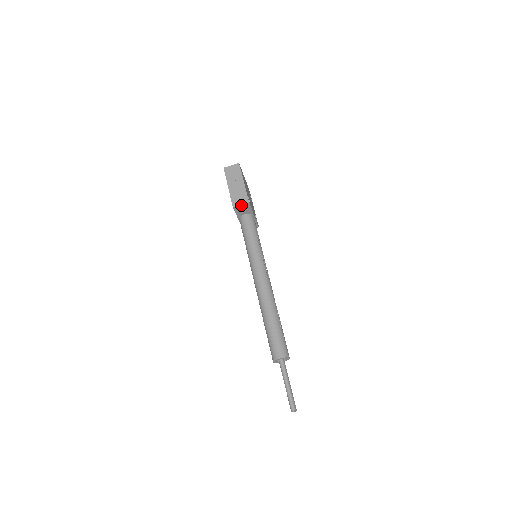
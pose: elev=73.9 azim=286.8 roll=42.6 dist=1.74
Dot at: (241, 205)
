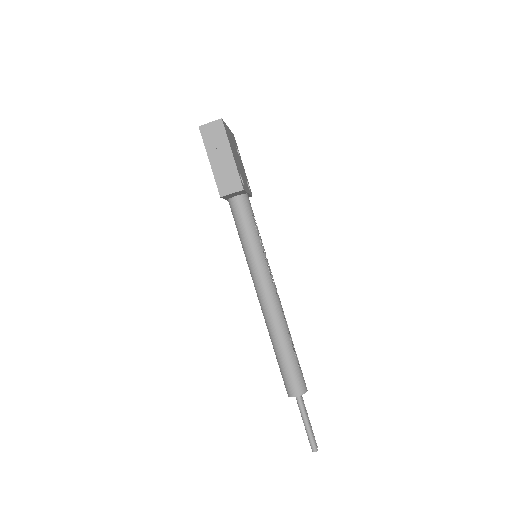
Dot at: (232, 193)
